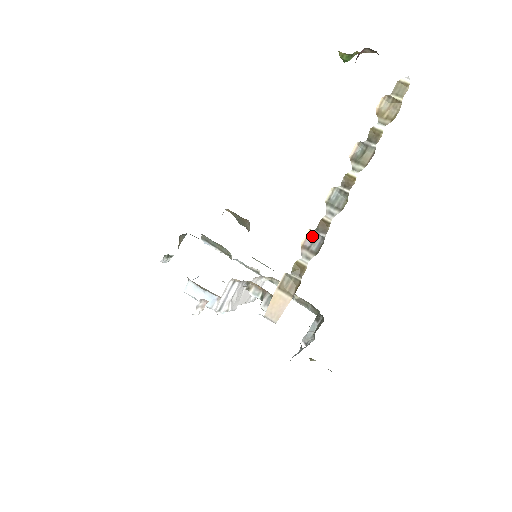
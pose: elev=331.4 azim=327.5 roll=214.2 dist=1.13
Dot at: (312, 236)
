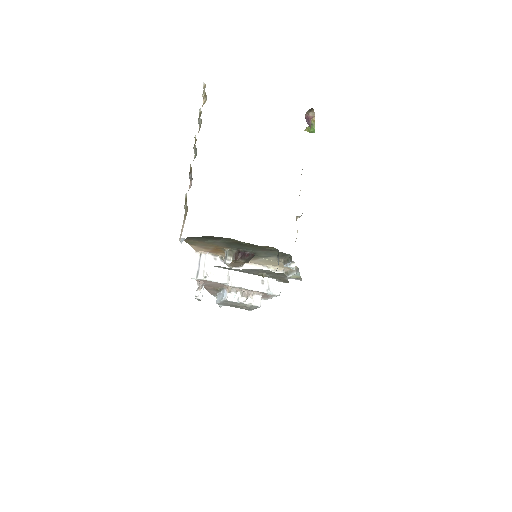
Dot at: occluded
